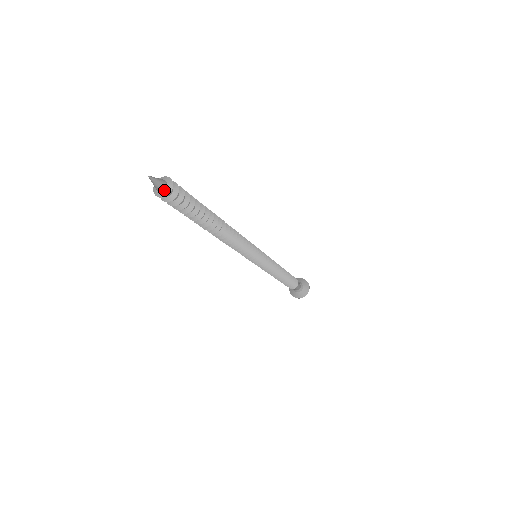
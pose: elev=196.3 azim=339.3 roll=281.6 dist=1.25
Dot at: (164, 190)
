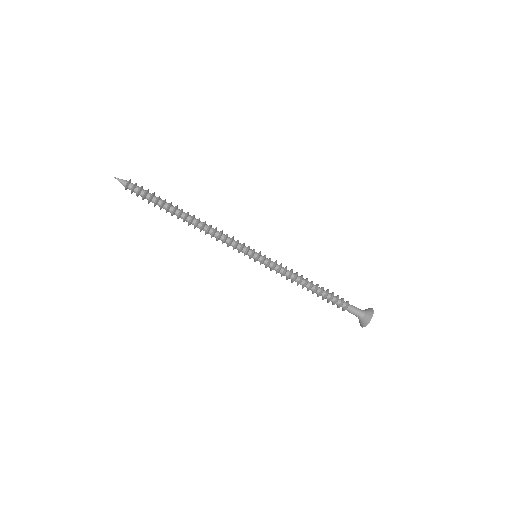
Dot at: (127, 182)
